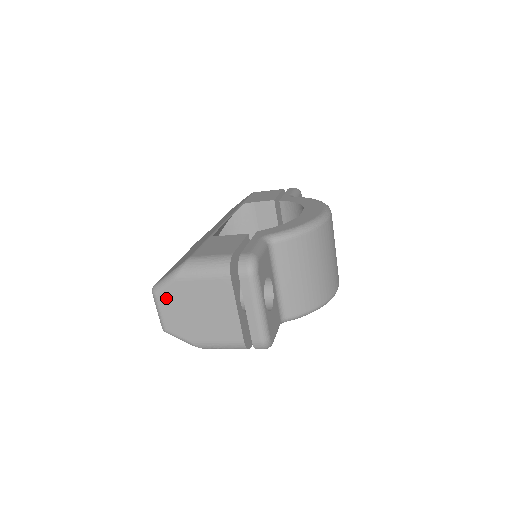
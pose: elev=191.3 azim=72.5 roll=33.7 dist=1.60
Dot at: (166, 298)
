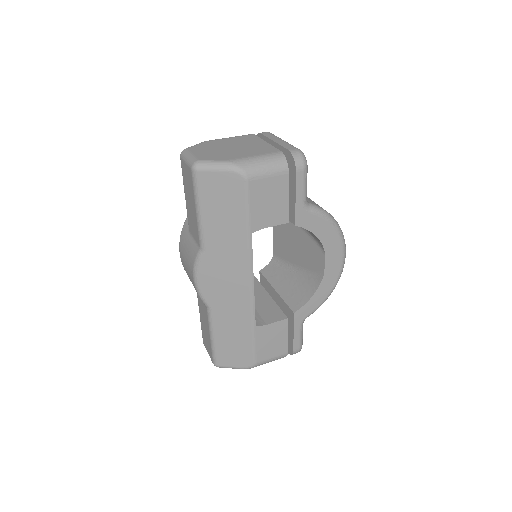
Dot at: occluded
